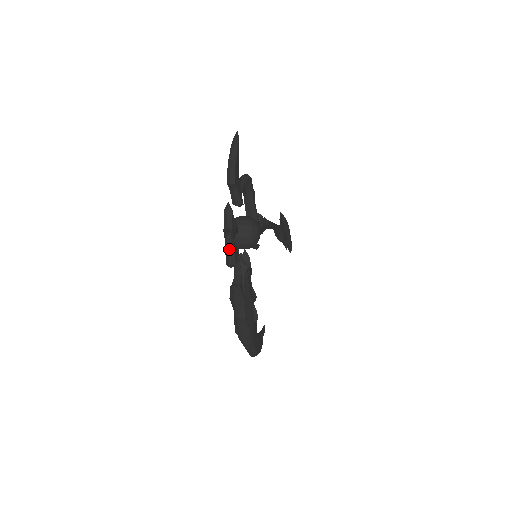
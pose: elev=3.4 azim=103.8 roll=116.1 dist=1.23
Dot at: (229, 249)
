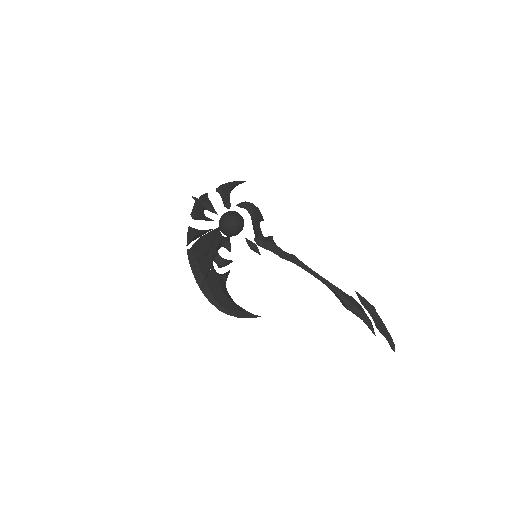
Dot at: (194, 207)
